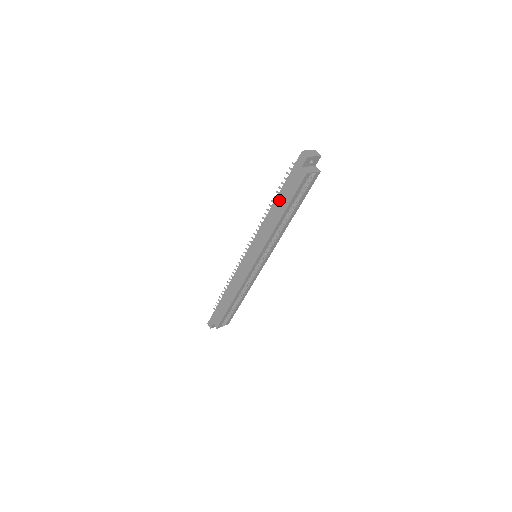
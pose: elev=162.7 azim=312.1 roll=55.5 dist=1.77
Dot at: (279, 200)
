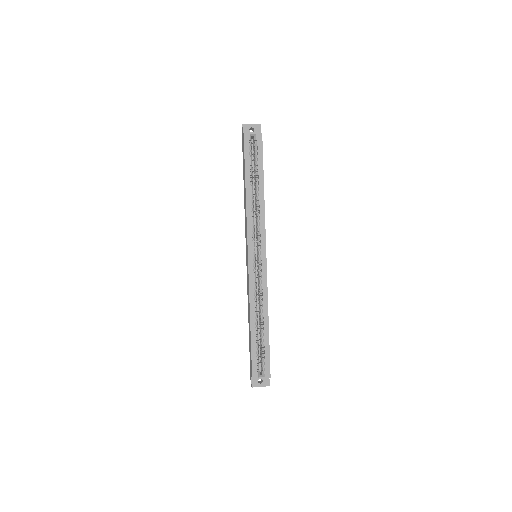
Dot at: occluded
